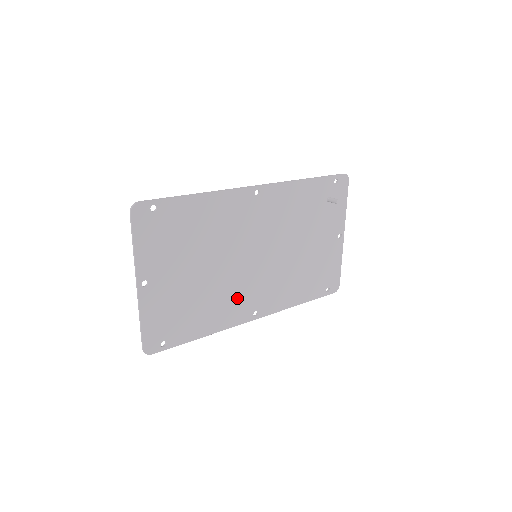
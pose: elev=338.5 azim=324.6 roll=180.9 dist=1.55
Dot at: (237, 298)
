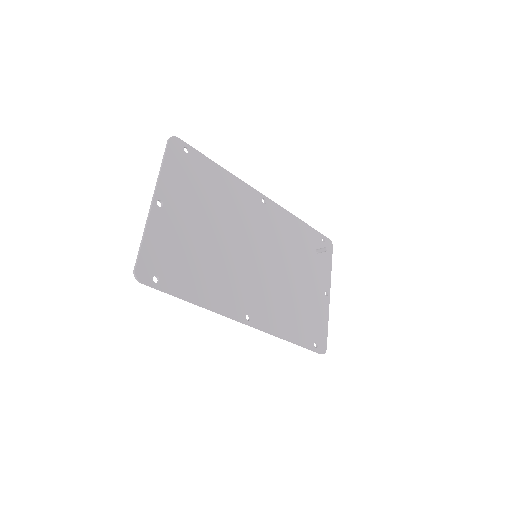
Dot at: (234, 285)
